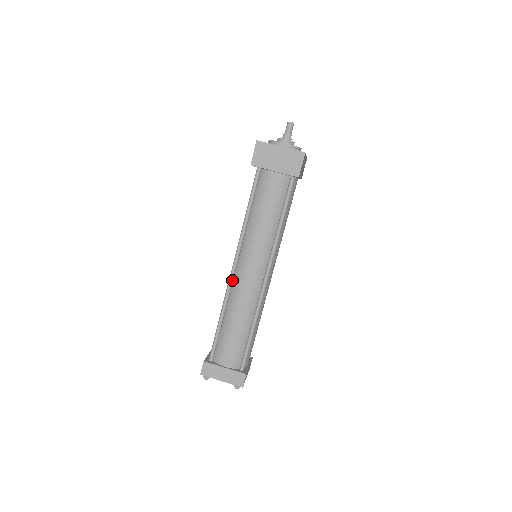
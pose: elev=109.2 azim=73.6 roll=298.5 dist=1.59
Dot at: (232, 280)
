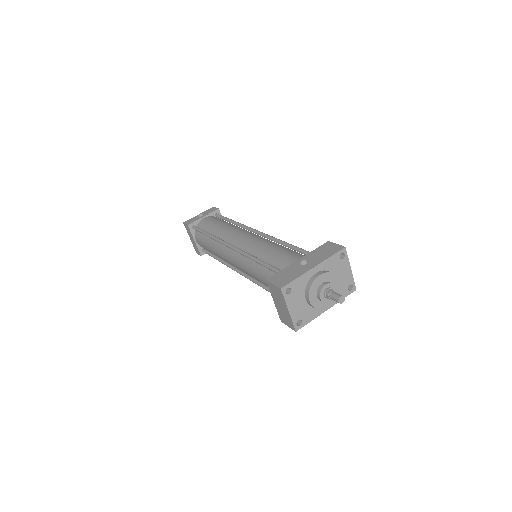
Dot at: (225, 246)
